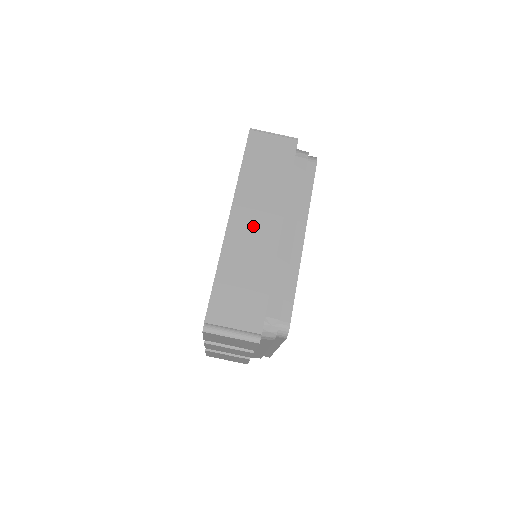
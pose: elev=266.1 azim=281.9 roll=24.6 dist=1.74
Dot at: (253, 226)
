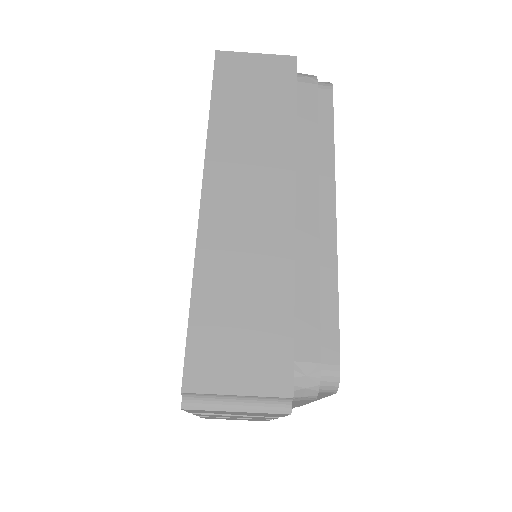
Dot at: (245, 202)
